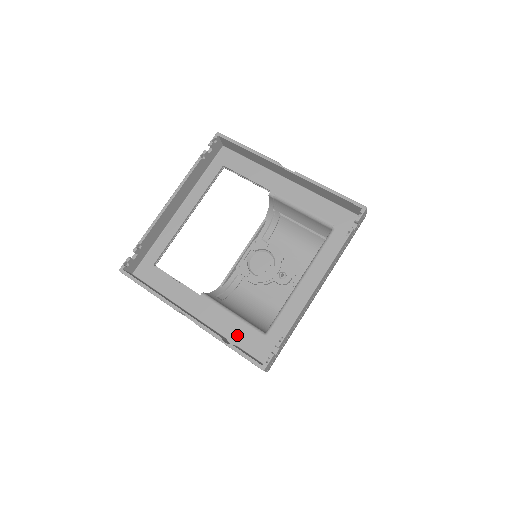
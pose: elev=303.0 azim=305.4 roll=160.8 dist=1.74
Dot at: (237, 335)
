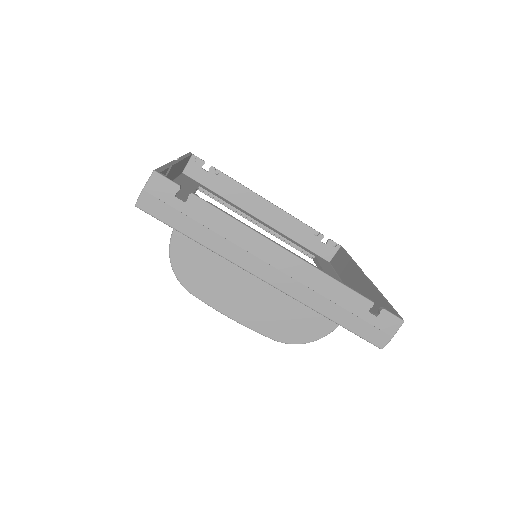
Dot at: occluded
